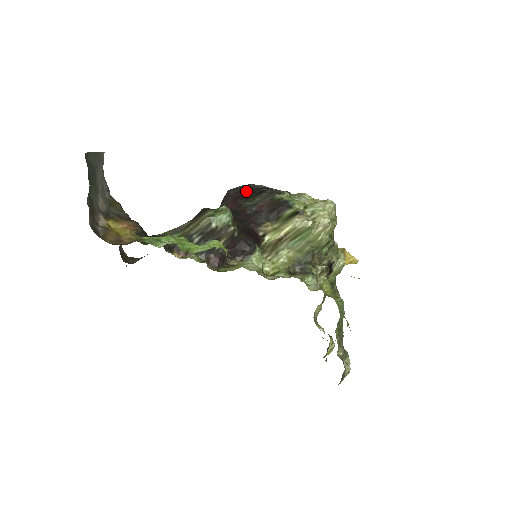
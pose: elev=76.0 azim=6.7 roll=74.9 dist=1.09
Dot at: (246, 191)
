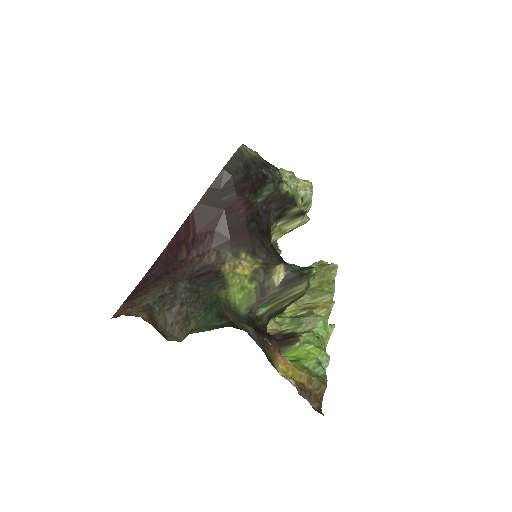
Dot at: (251, 178)
